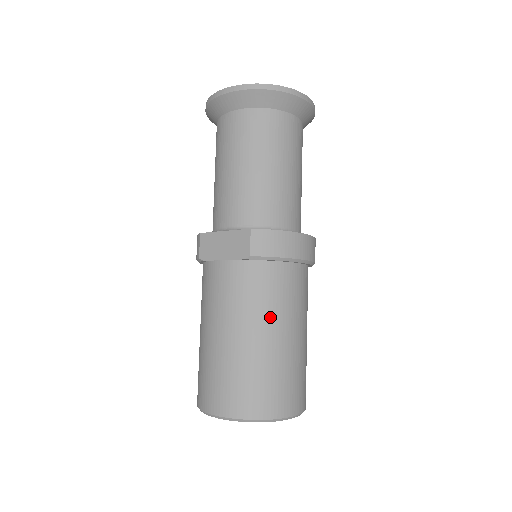
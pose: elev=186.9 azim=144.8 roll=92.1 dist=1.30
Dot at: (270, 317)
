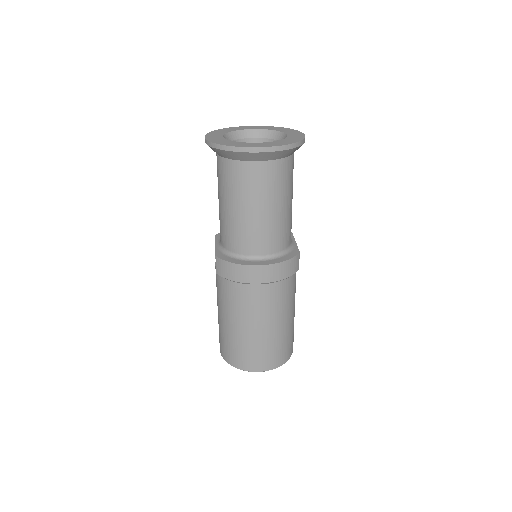
Dot at: (233, 313)
